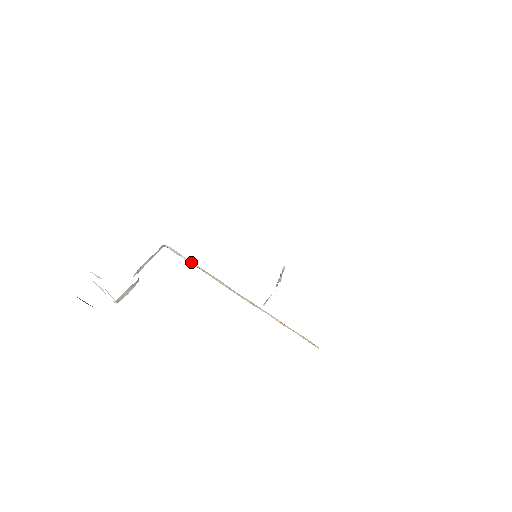
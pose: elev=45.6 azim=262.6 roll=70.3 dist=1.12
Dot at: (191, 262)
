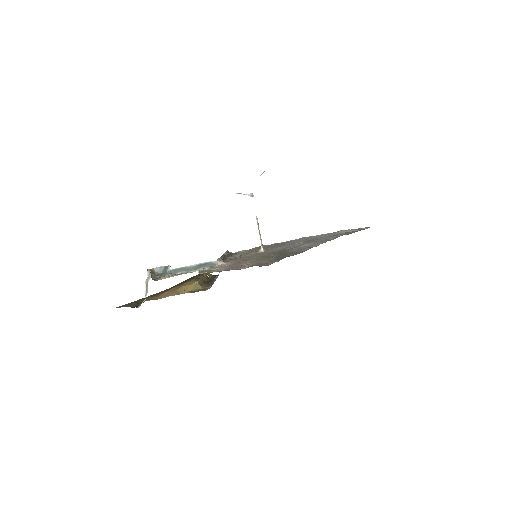
Dot at: occluded
